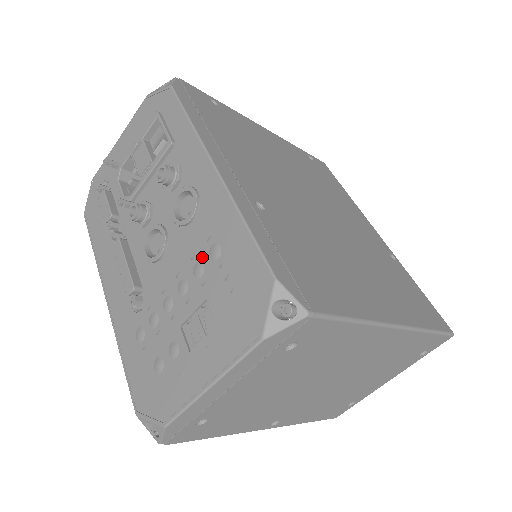
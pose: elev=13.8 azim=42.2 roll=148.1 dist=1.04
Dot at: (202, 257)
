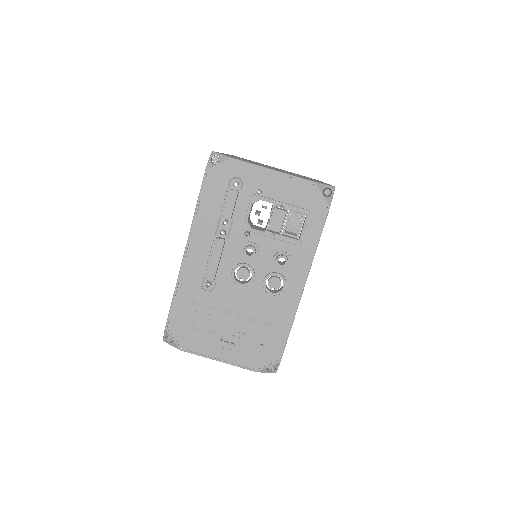
Dot at: (261, 315)
